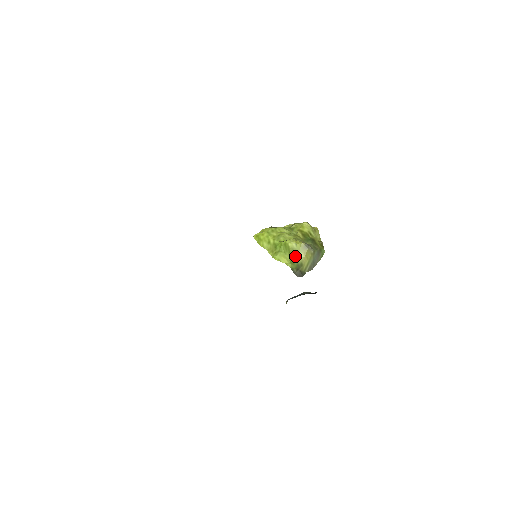
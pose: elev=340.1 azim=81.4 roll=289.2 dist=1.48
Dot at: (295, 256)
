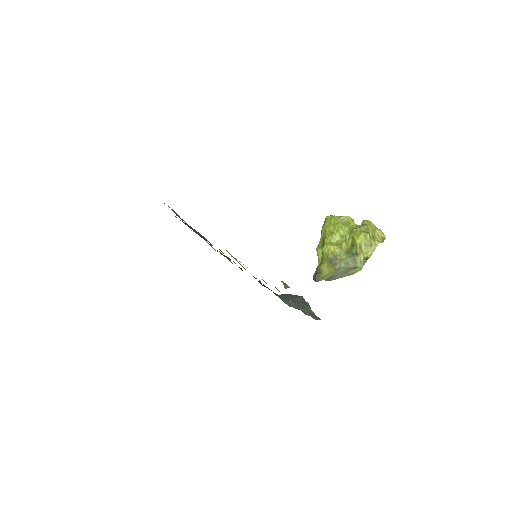
Dot at: (322, 262)
